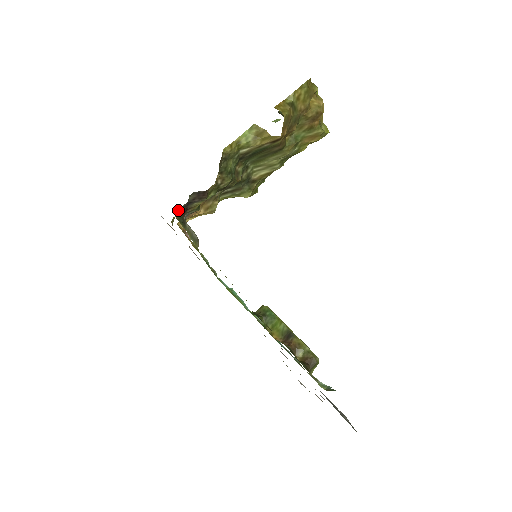
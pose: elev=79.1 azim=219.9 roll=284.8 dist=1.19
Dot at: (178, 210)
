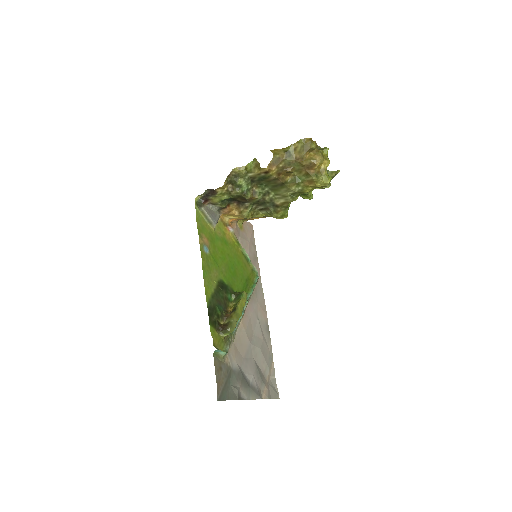
Dot at: (200, 197)
